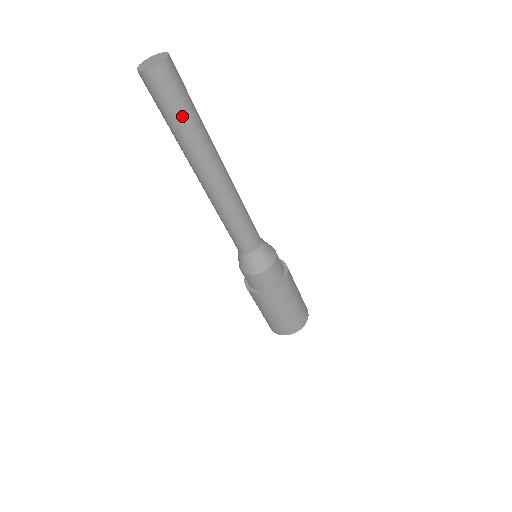
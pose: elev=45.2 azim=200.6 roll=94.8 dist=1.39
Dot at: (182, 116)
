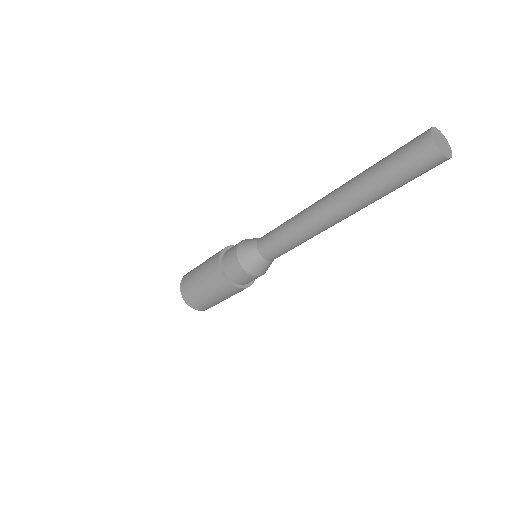
Dot at: (395, 183)
